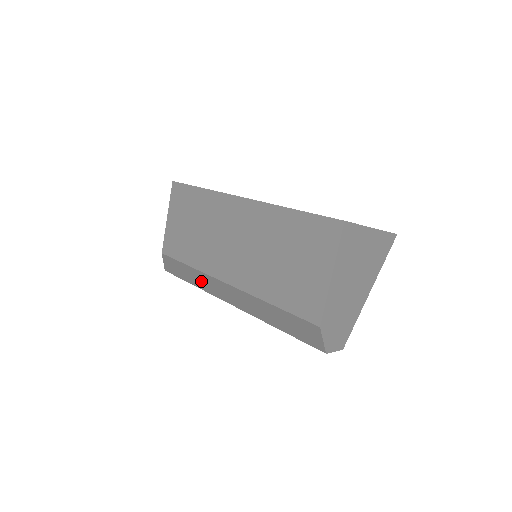
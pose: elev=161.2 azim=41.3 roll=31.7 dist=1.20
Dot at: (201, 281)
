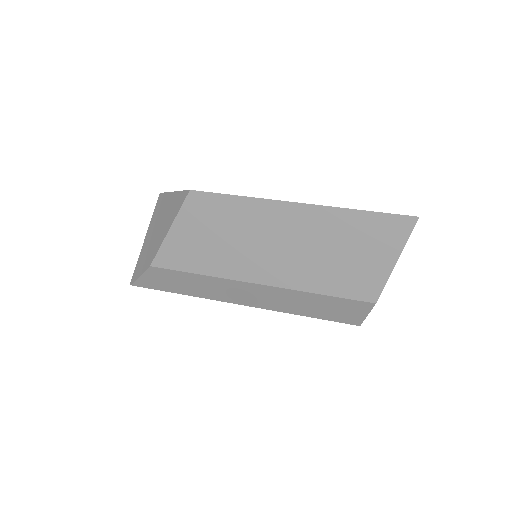
Dot at: (206, 288)
